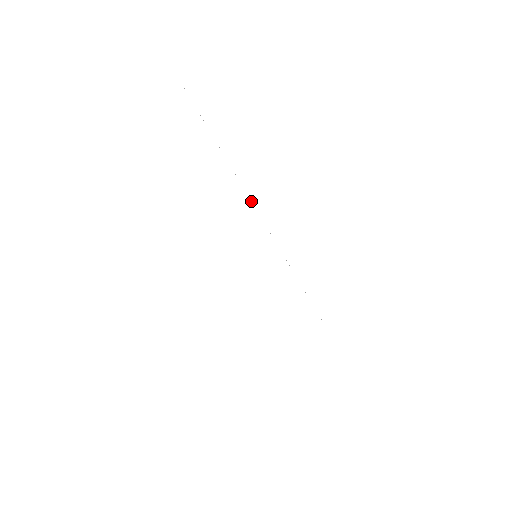
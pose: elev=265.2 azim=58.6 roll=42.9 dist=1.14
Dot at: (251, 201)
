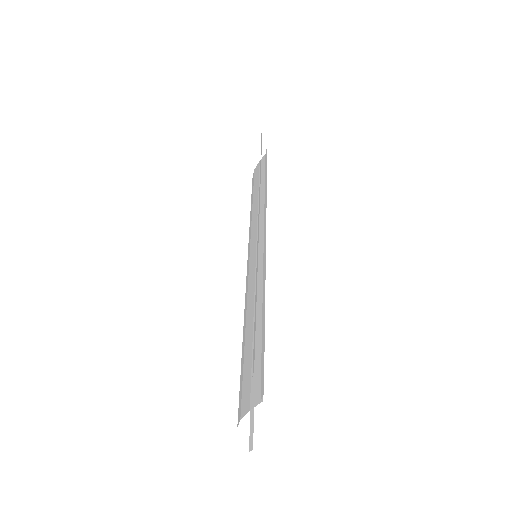
Dot at: (263, 274)
